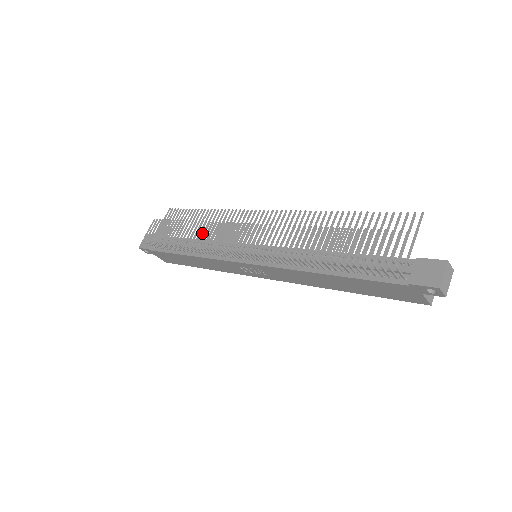
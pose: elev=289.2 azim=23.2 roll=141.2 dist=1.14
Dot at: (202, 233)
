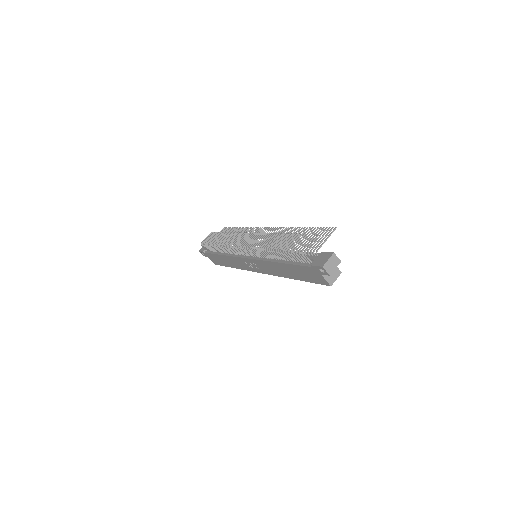
Dot at: occluded
